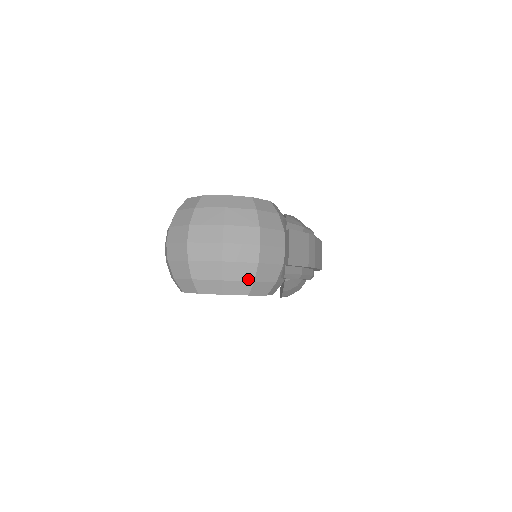
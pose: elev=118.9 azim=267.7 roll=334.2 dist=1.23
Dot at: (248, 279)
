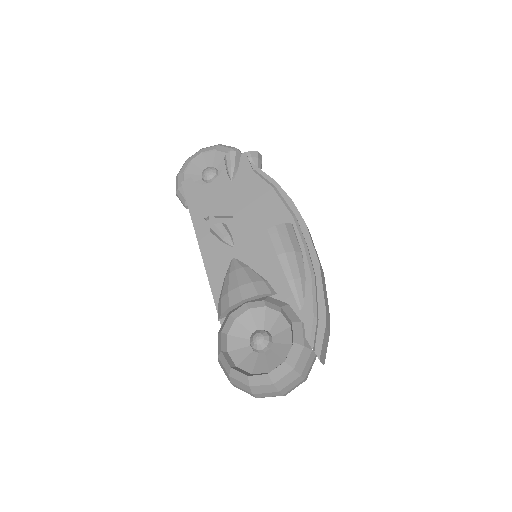
Dot at: occluded
